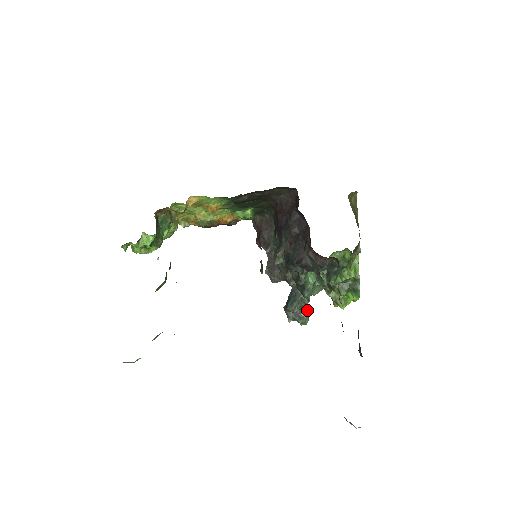
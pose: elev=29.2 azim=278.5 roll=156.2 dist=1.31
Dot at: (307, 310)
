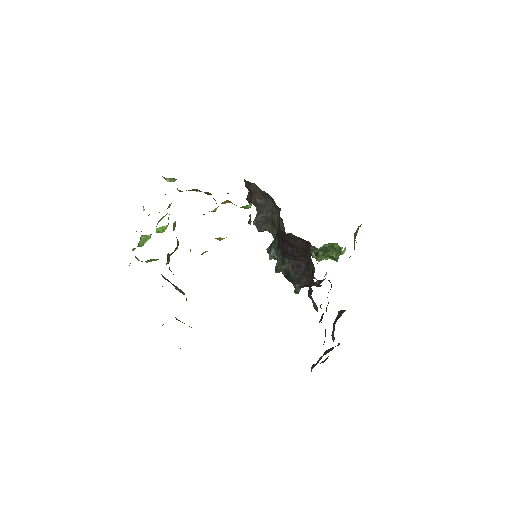
Dot at: occluded
